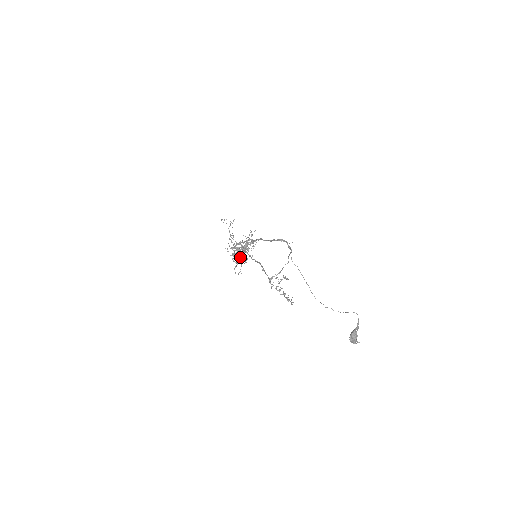
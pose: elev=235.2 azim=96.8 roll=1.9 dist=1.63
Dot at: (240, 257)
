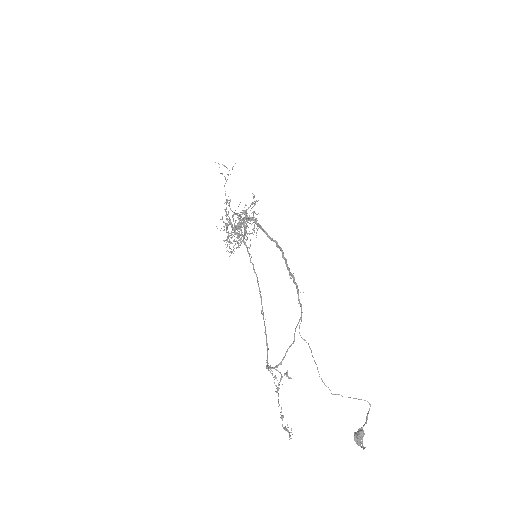
Dot at: occluded
